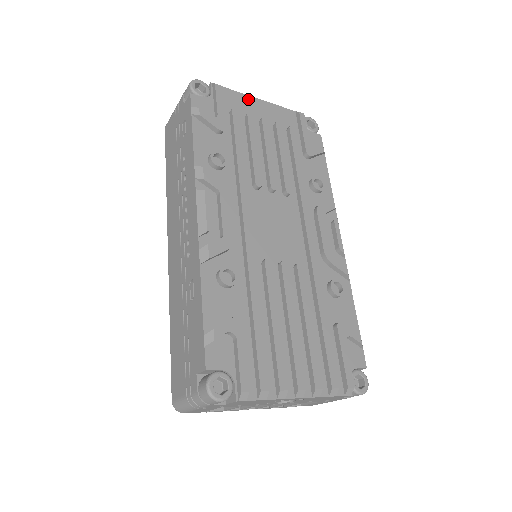
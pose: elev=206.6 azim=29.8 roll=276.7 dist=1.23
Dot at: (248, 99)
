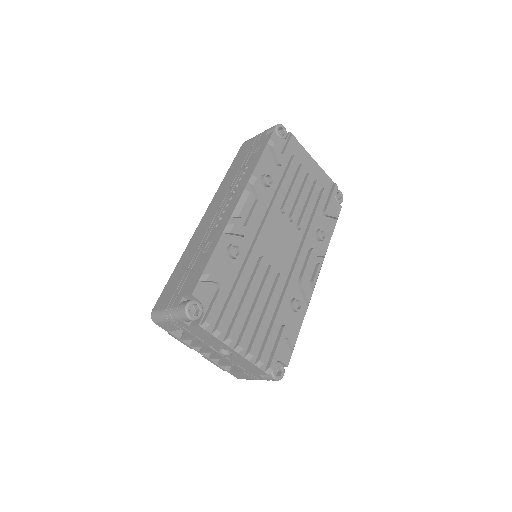
Dot at: (307, 156)
